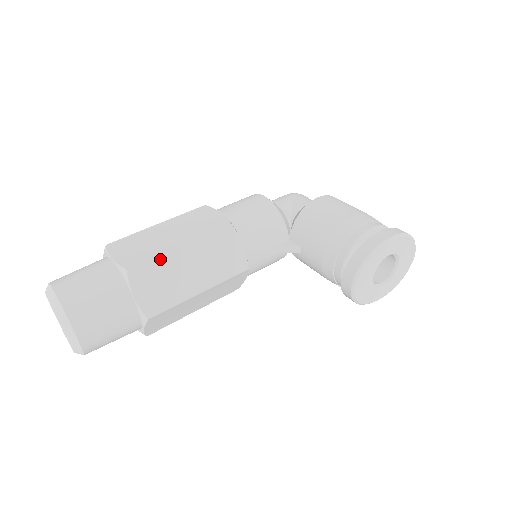
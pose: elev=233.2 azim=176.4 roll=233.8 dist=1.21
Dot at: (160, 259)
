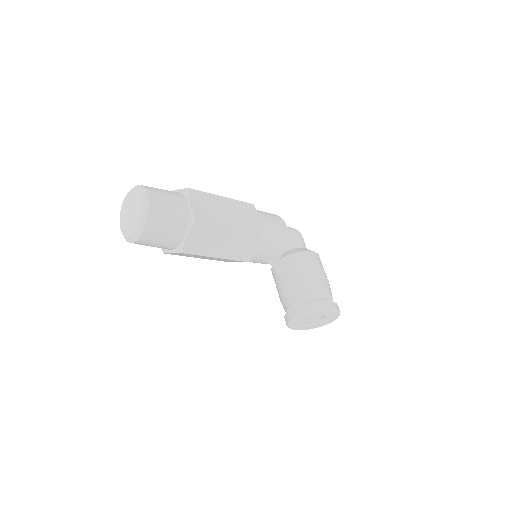
Dot at: (215, 226)
